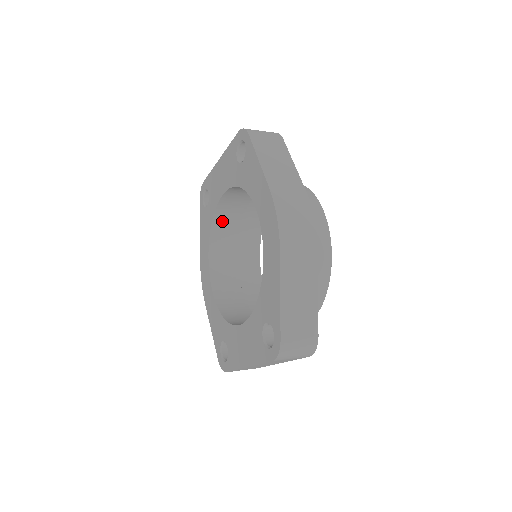
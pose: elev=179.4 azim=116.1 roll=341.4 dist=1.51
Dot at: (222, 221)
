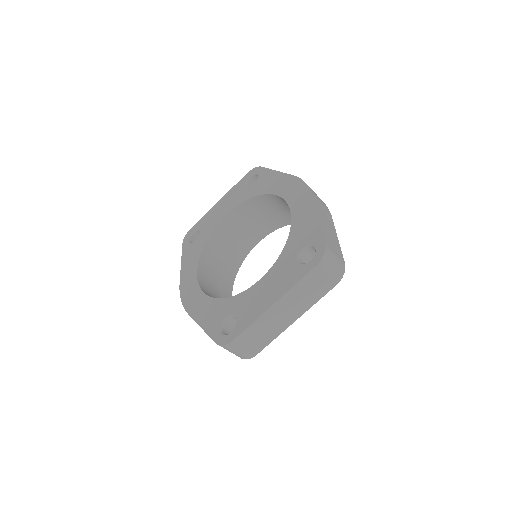
Dot at: (212, 249)
